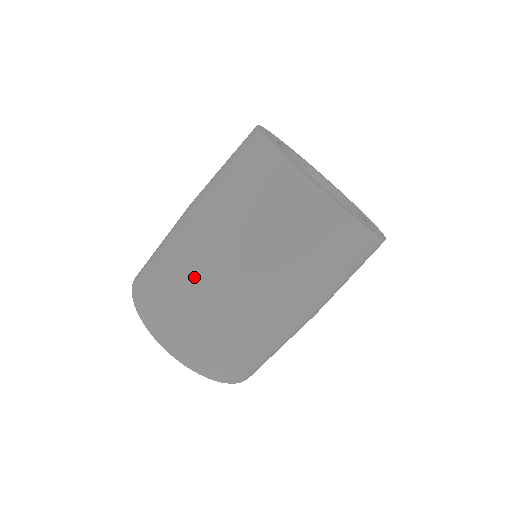
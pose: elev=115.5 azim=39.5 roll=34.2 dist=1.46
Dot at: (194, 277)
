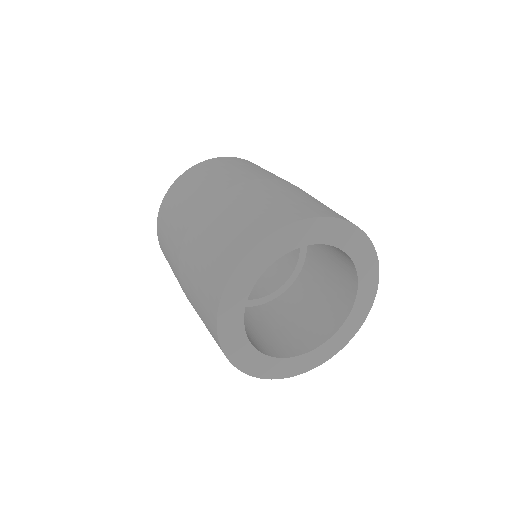
Dot at: (171, 256)
